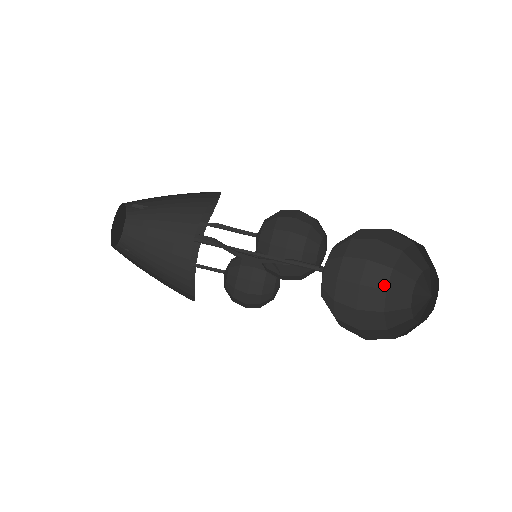
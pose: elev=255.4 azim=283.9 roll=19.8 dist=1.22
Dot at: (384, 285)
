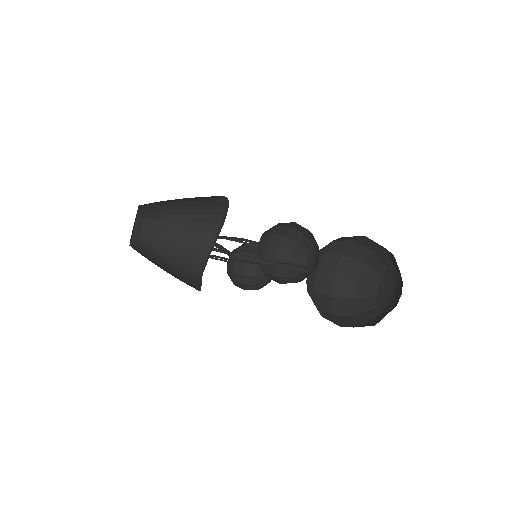
Dot at: (362, 259)
